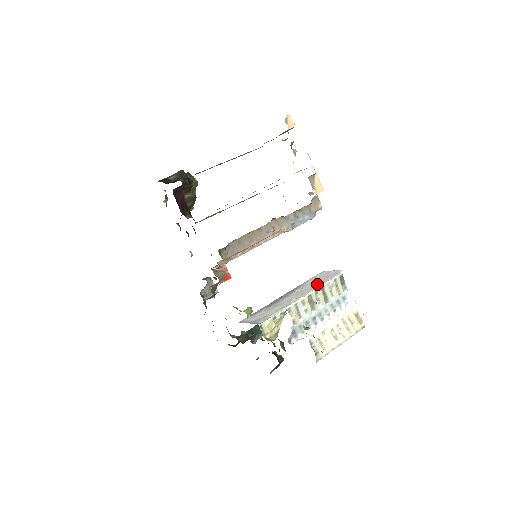
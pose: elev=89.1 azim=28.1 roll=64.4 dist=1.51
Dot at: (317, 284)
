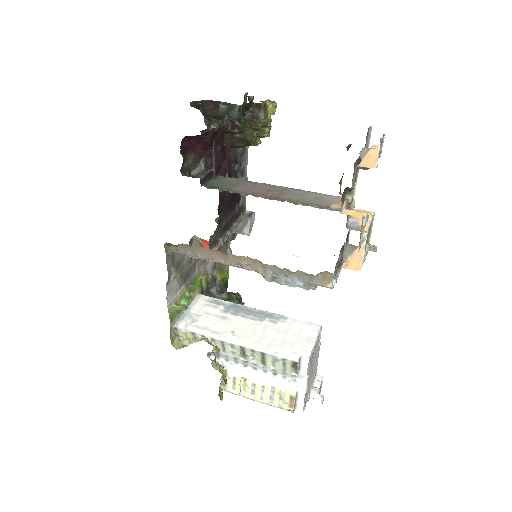
Dot at: (270, 342)
